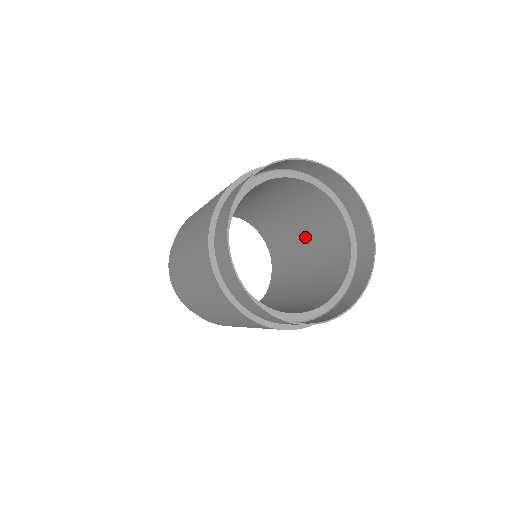
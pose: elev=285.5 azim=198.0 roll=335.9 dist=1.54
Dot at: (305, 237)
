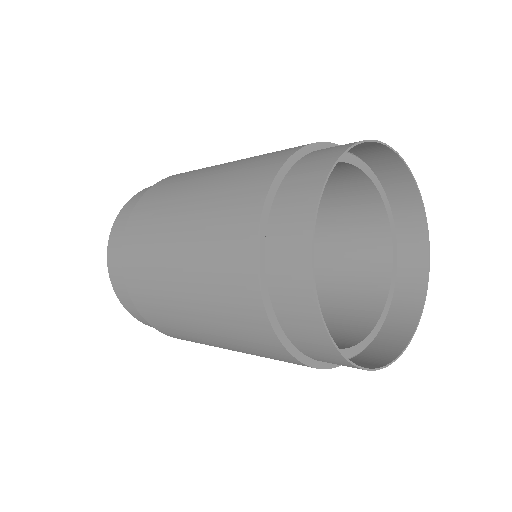
Dot at: occluded
